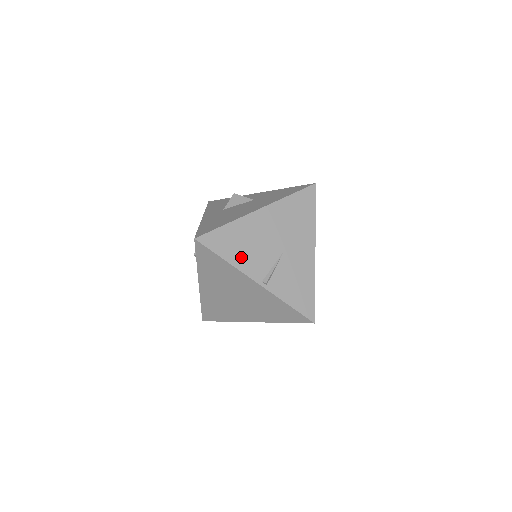
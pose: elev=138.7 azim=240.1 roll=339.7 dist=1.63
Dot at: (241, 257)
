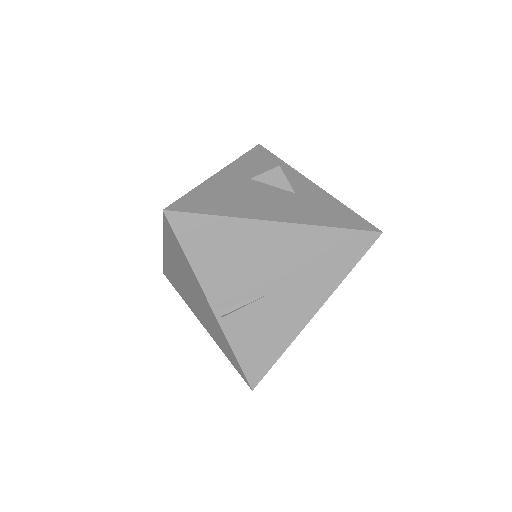
Dot at: (211, 267)
